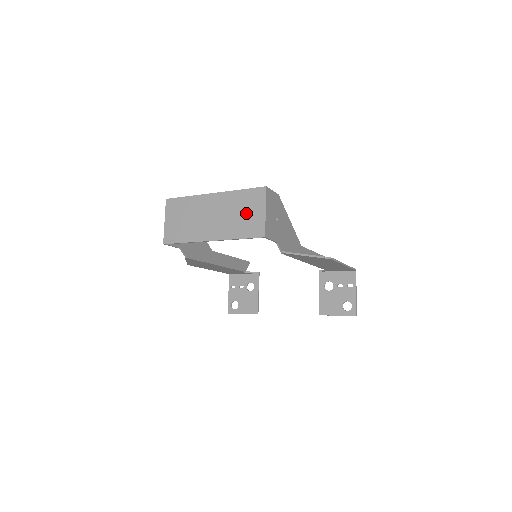
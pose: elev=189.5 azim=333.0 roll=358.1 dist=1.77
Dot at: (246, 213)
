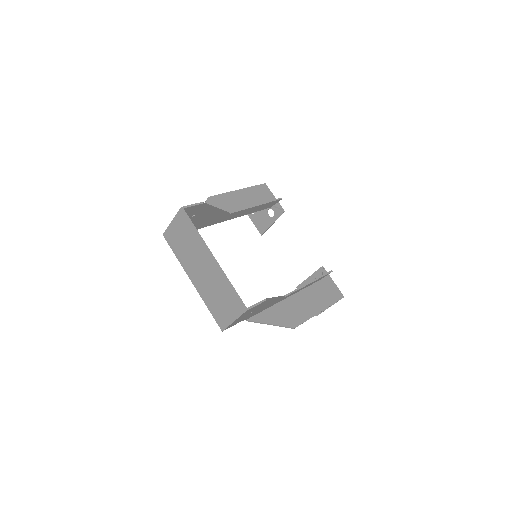
Dot at: (222, 303)
